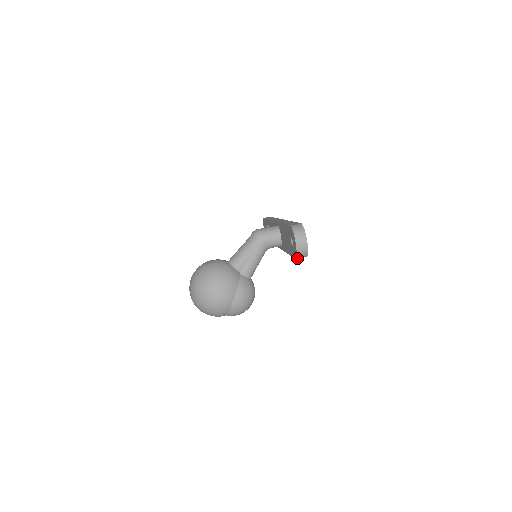
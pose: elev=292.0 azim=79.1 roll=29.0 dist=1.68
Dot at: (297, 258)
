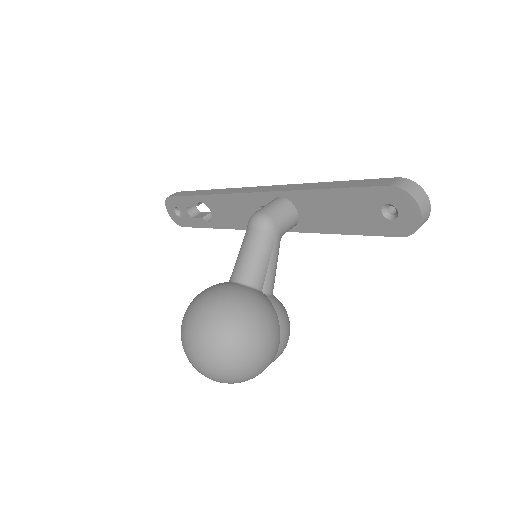
Dot at: (407, 235)
